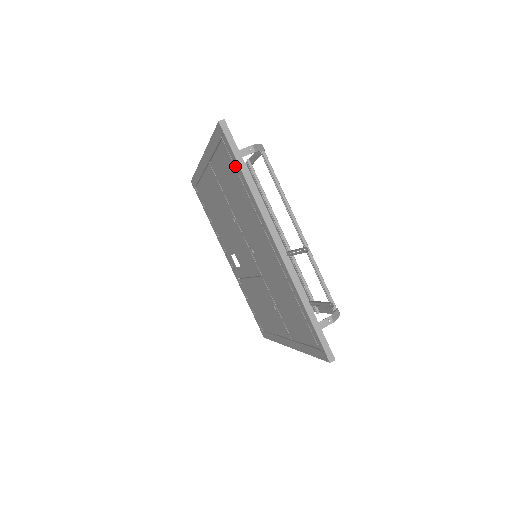
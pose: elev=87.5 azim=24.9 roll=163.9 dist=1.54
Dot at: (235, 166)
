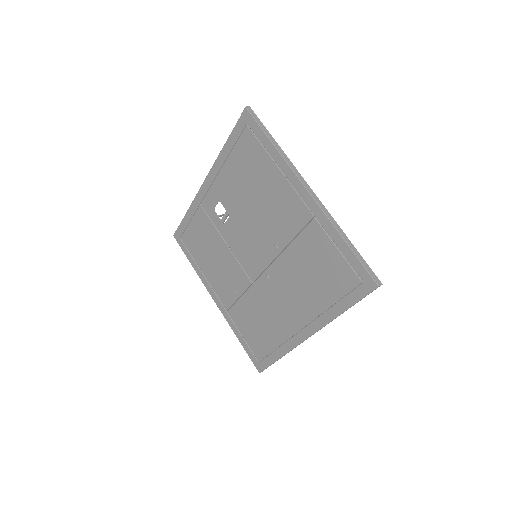
Dot at: (346, 297)
